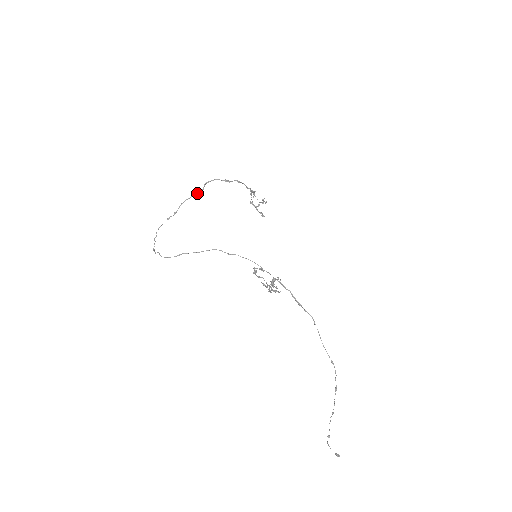
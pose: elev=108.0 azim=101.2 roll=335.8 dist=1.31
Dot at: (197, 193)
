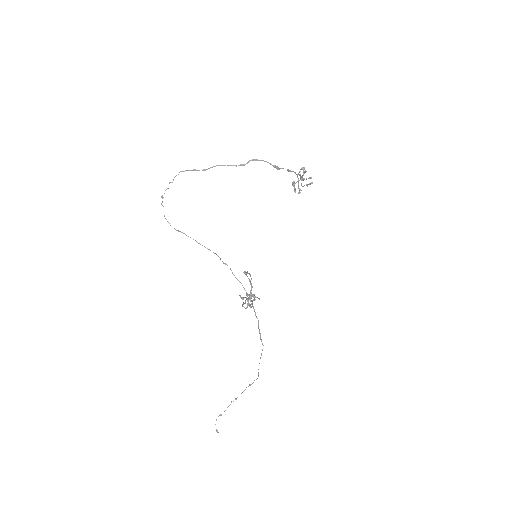
Dot at: occluded
